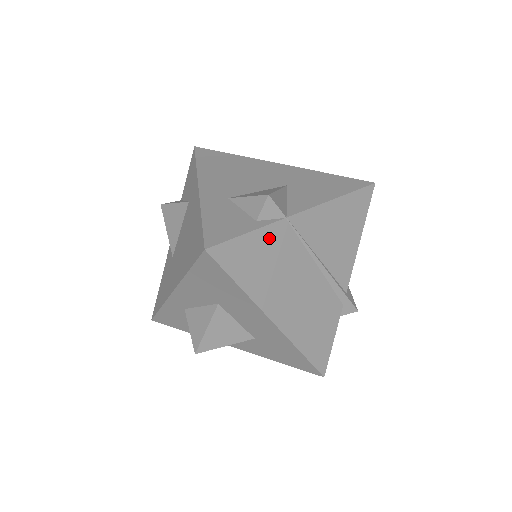
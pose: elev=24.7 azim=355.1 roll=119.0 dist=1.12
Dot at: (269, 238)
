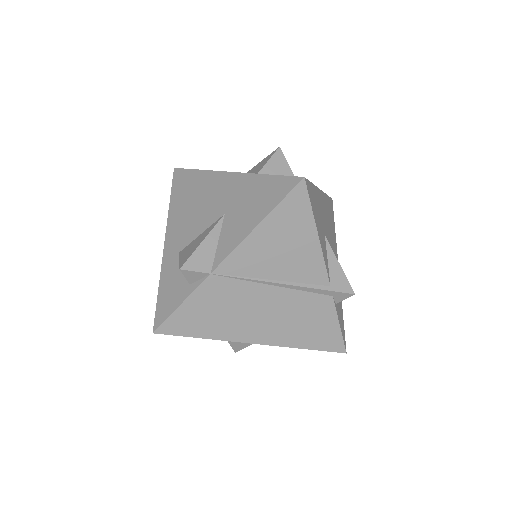
Dot at: (205, 296)
